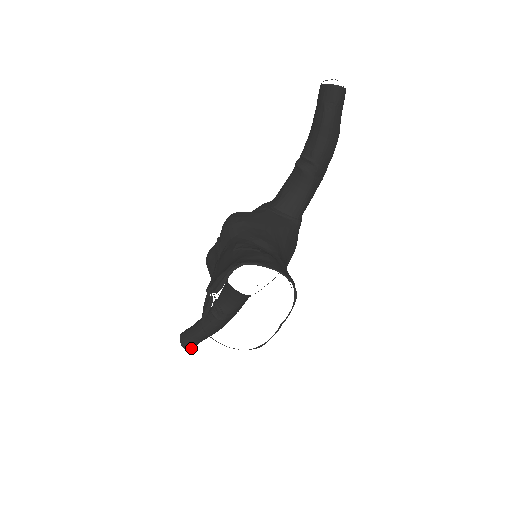
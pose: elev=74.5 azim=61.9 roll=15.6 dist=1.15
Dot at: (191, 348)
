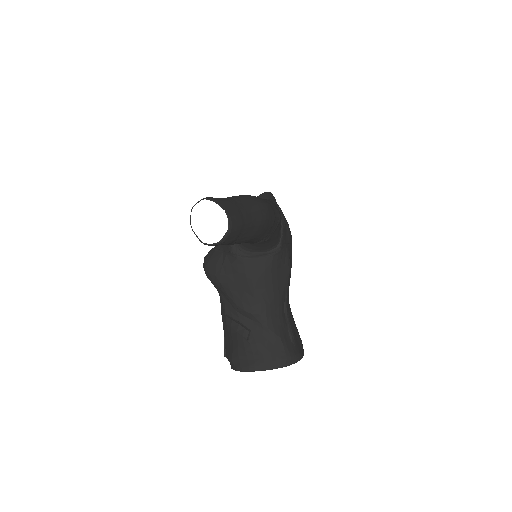
Dot at: occluded
